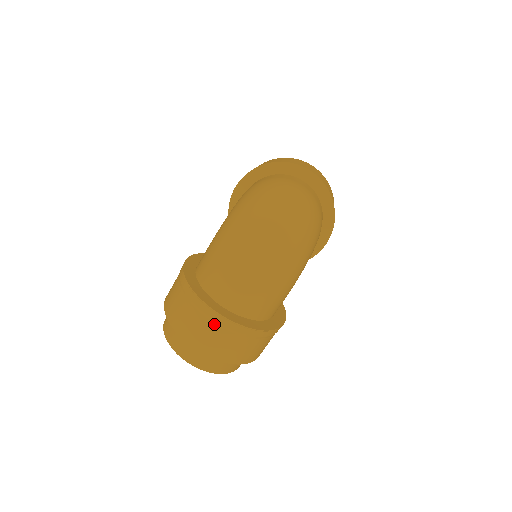
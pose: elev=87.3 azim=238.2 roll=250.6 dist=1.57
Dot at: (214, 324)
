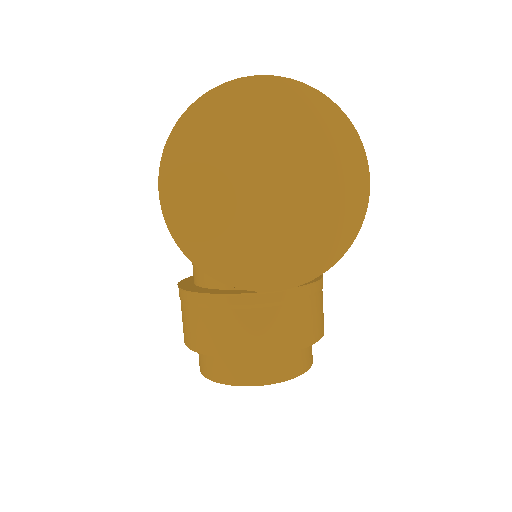
Dot at: occluded
